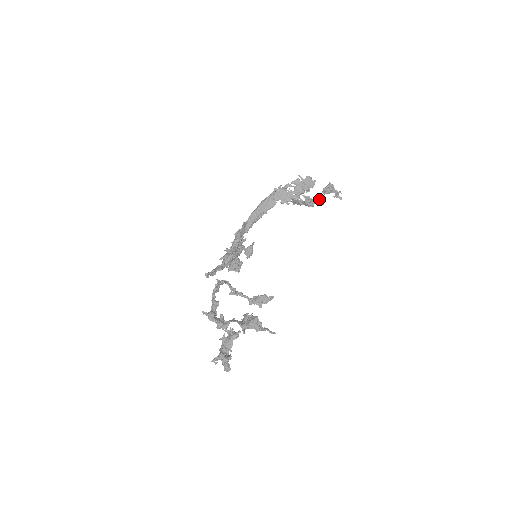
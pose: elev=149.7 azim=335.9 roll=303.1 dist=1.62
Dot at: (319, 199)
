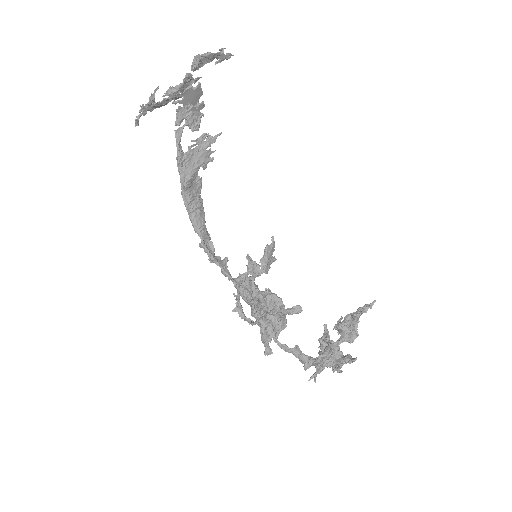
Dot at: (191, 79)
